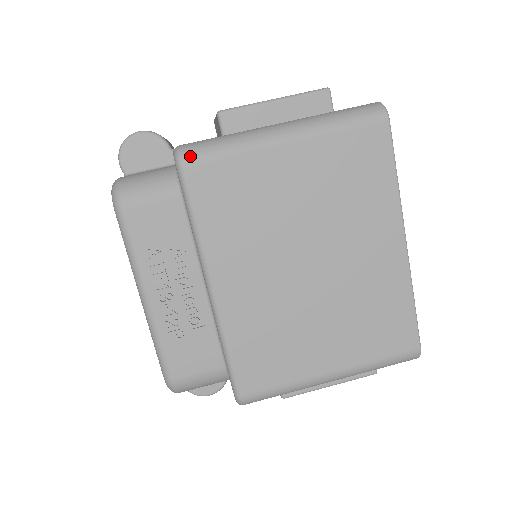
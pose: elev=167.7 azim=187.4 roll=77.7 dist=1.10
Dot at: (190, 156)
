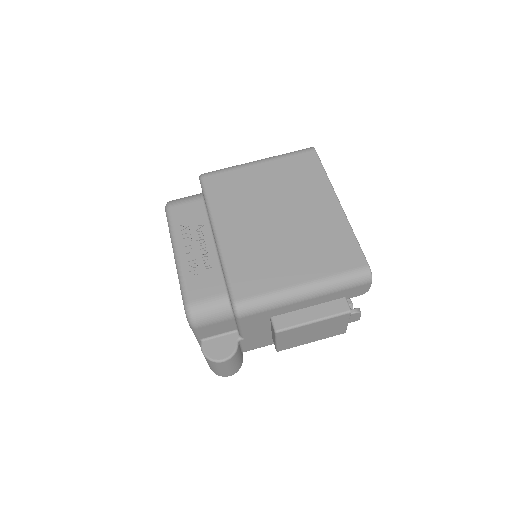
Dot at: (207, 174)
